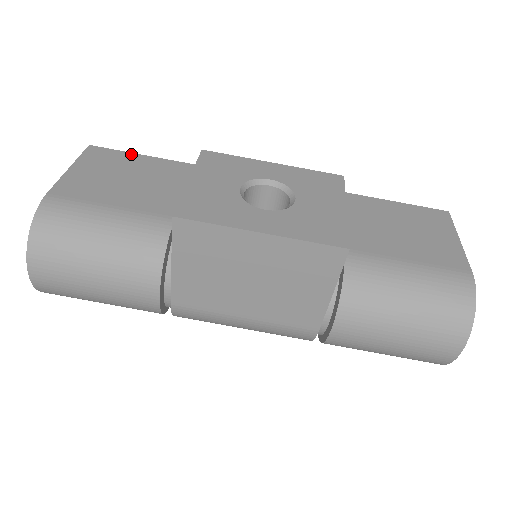
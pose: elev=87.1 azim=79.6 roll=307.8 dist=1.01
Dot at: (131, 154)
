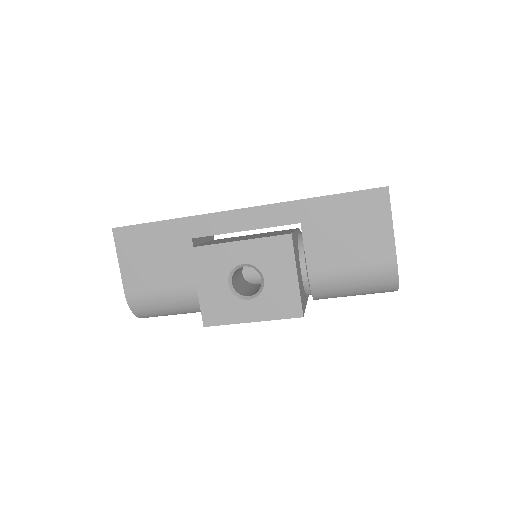
Dot at: (141, 226)
